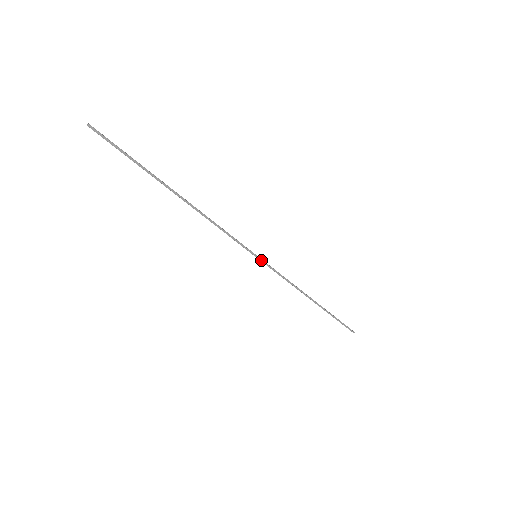
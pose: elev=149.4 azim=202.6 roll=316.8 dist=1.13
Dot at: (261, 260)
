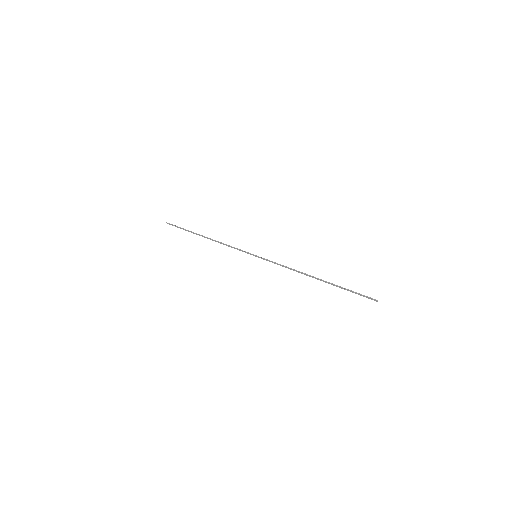
Dot at: occluded
